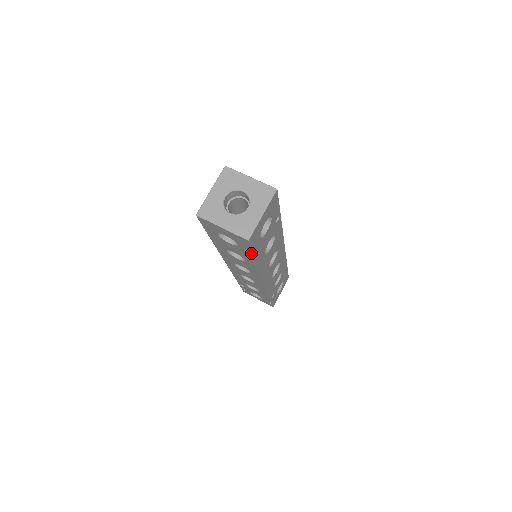
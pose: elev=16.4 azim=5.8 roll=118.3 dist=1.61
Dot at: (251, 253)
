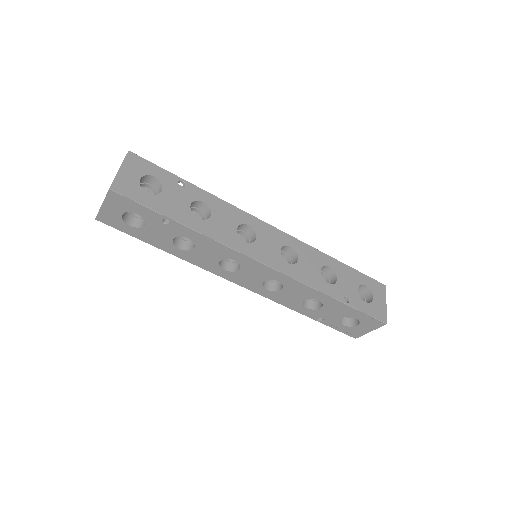
Dot at: (151, 211)
